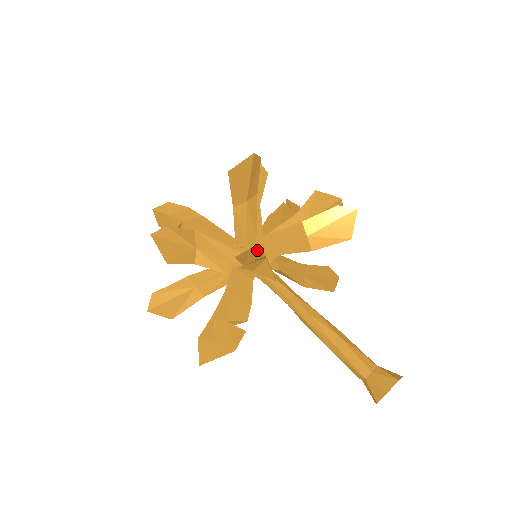
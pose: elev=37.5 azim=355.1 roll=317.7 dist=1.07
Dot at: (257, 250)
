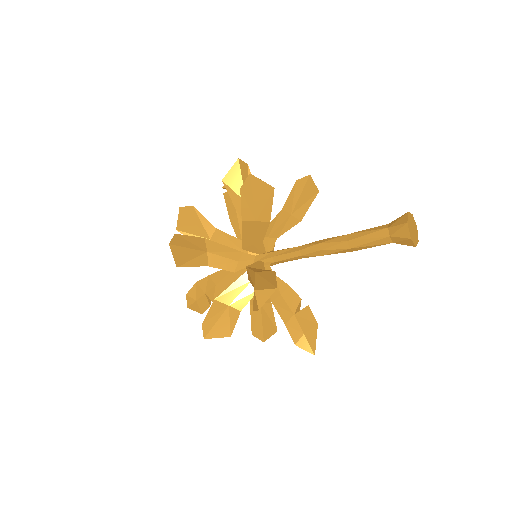
Dot at: (251, 254)
